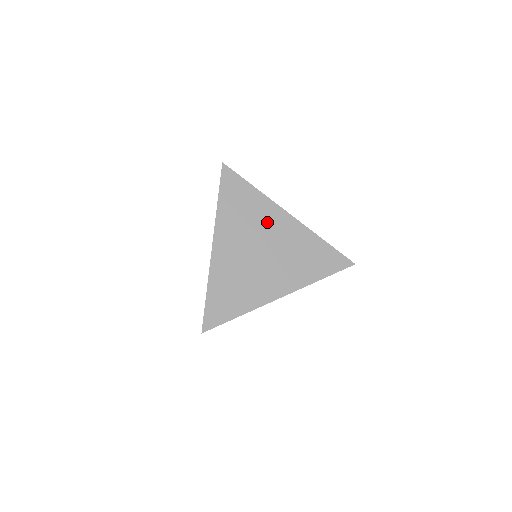
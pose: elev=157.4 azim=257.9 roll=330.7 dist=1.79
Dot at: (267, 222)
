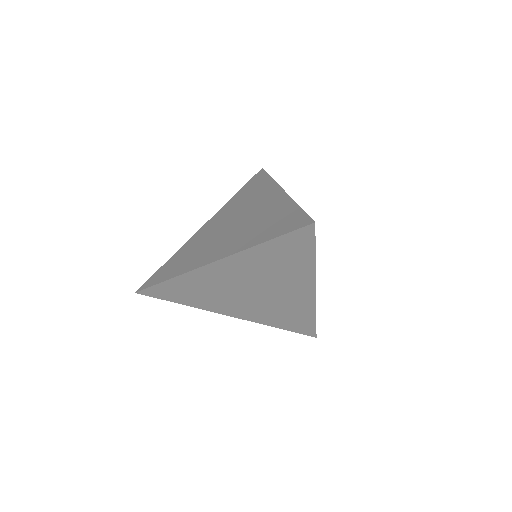
Dot at: (258, 200)
